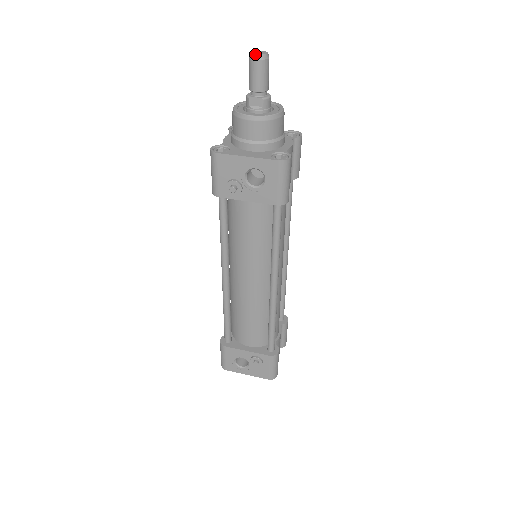
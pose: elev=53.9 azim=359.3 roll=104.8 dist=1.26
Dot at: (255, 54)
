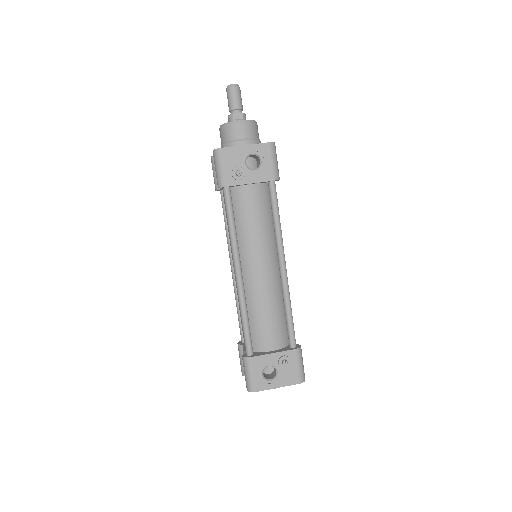
Dot at: (232, 84)
